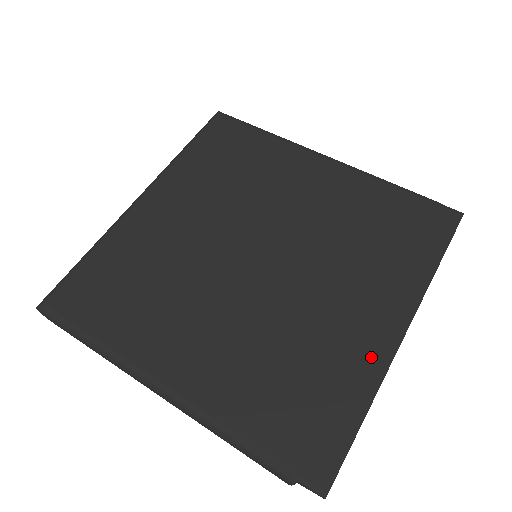
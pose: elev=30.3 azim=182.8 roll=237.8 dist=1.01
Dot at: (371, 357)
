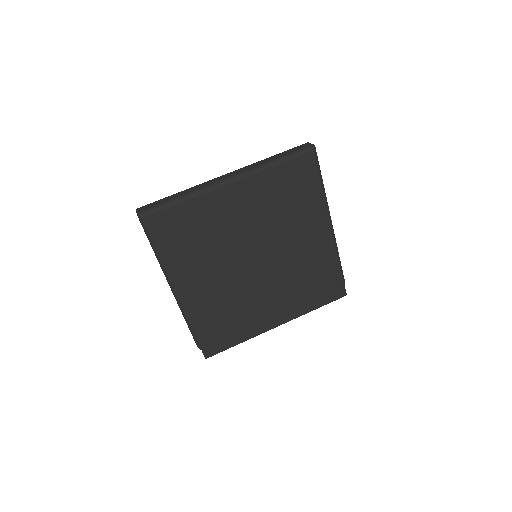
Dot at: (259, 327)
